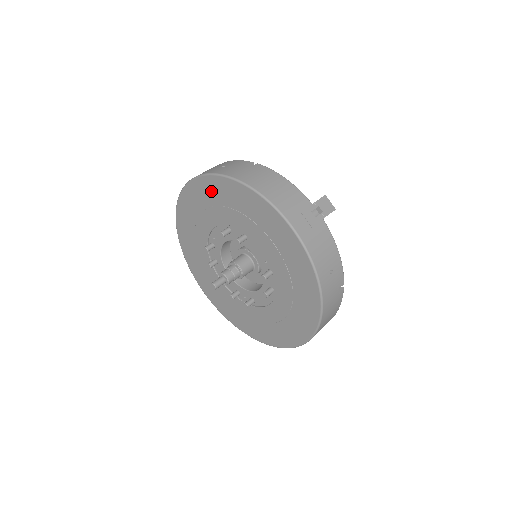
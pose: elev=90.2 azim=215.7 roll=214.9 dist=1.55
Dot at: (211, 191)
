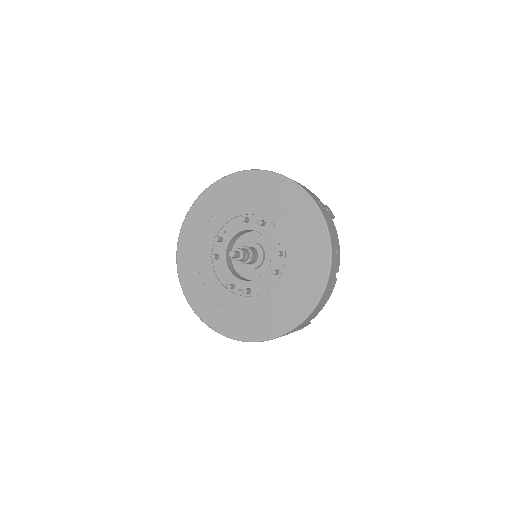
Dot at: (241, 185)
